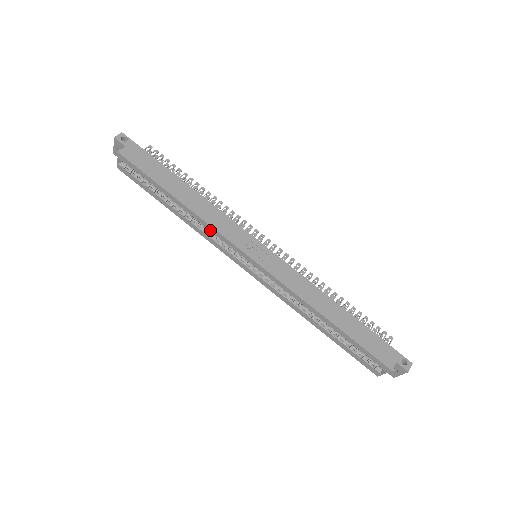
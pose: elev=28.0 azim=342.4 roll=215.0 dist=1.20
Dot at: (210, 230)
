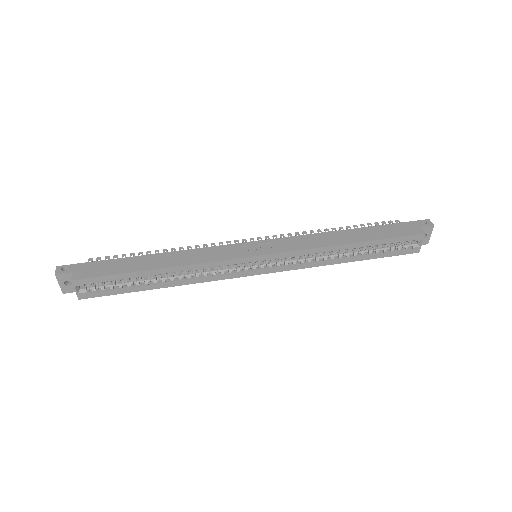
Dot at: (206, 268)
